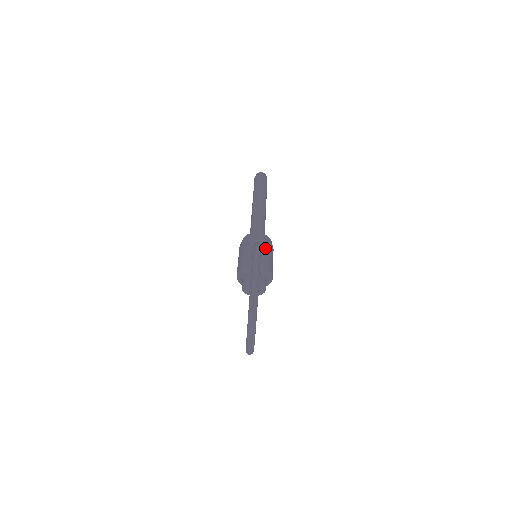
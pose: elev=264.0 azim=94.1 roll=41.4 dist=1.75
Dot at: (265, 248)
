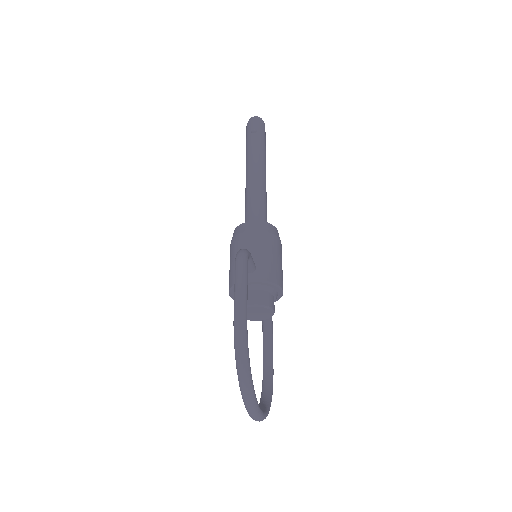
Dot at: (264, 246)
